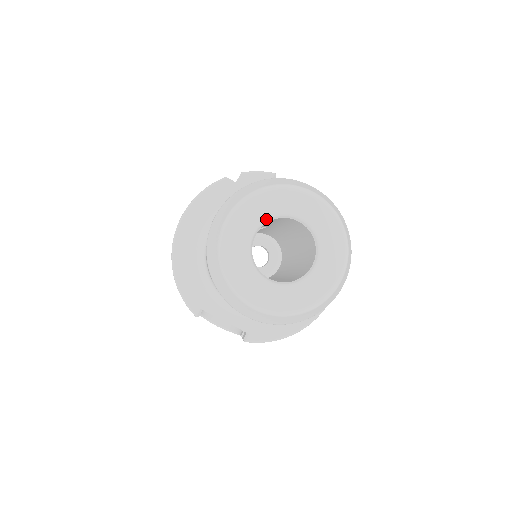
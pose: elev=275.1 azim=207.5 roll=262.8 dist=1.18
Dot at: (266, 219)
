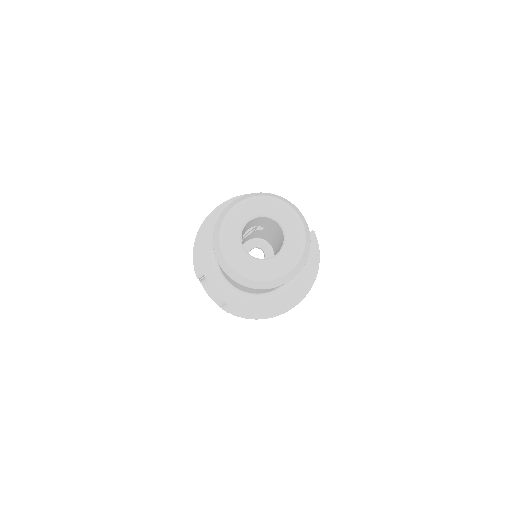
Dot at: (259, 214)
